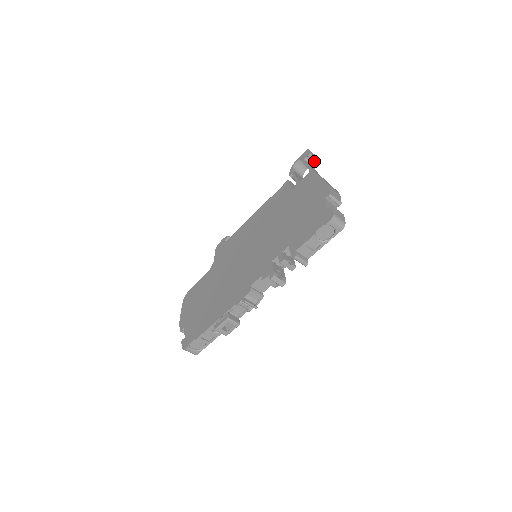
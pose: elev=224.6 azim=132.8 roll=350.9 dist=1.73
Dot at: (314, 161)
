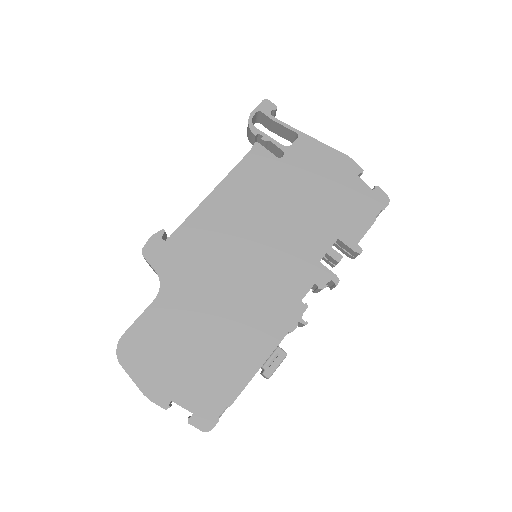
Dot at: occluded
